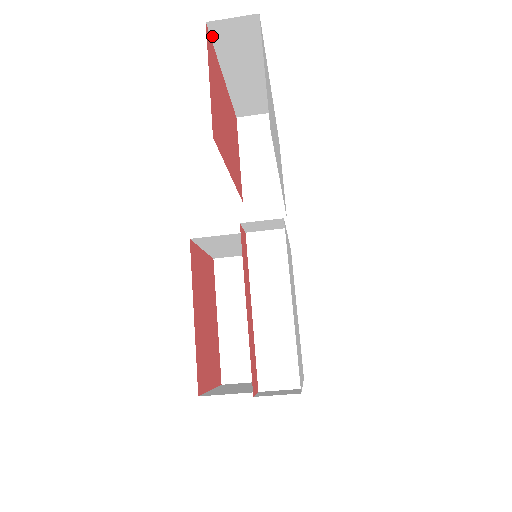
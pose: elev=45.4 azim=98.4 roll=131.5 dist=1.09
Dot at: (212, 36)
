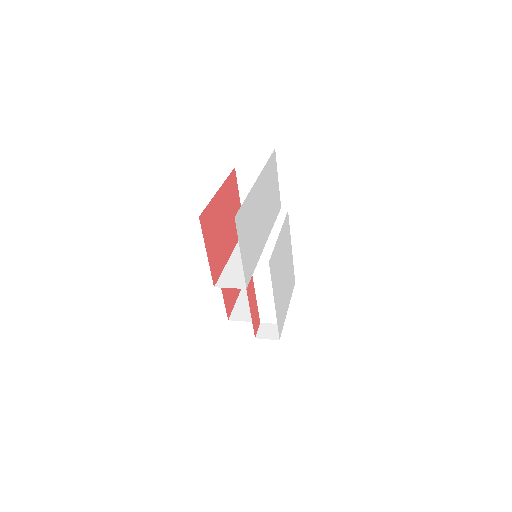
Dot at: (205, 210)
